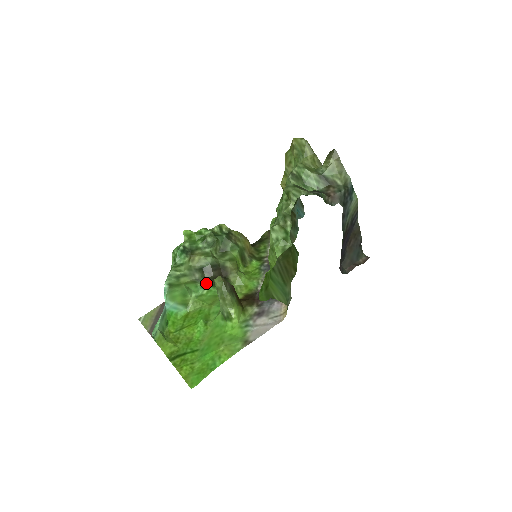
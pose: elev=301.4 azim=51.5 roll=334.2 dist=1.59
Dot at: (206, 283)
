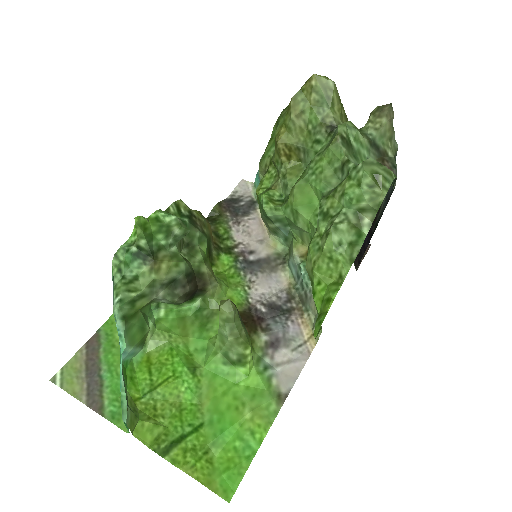
Dot at: (174, 303)
